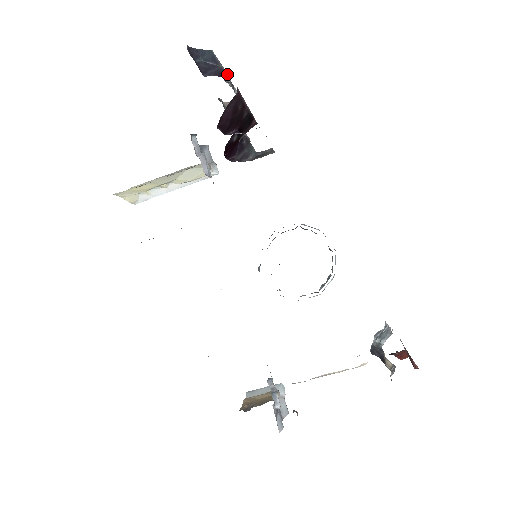
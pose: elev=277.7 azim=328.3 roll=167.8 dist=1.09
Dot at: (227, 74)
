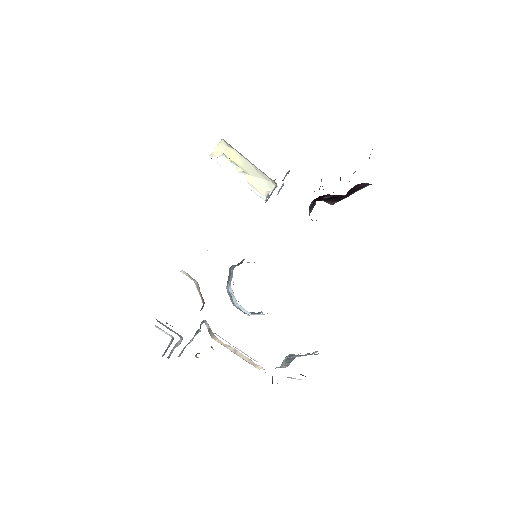
Dot at: occluded
